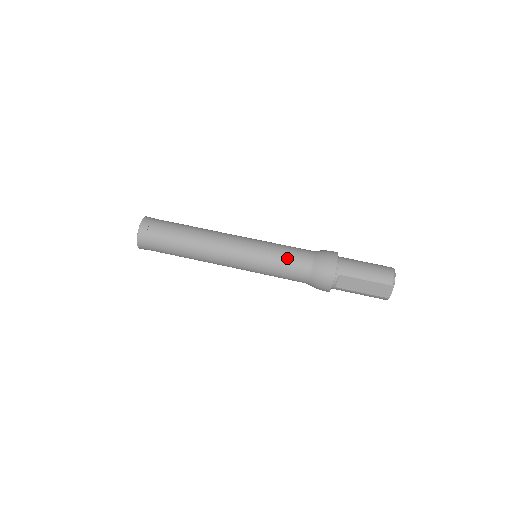
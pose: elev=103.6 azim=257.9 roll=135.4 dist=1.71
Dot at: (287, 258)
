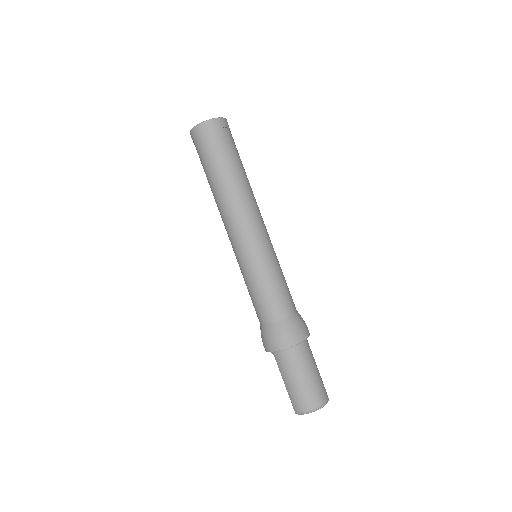
Dot at: (256, 296)
